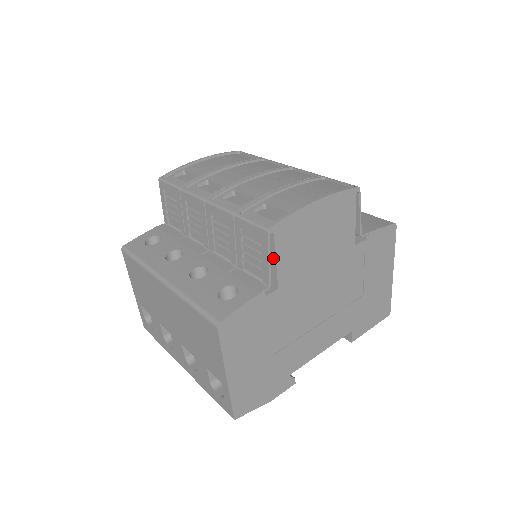
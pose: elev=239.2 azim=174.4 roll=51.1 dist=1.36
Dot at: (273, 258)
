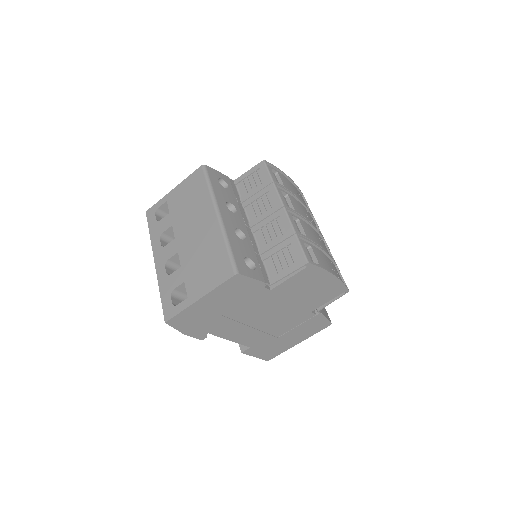
Dot at: (289, 275)
